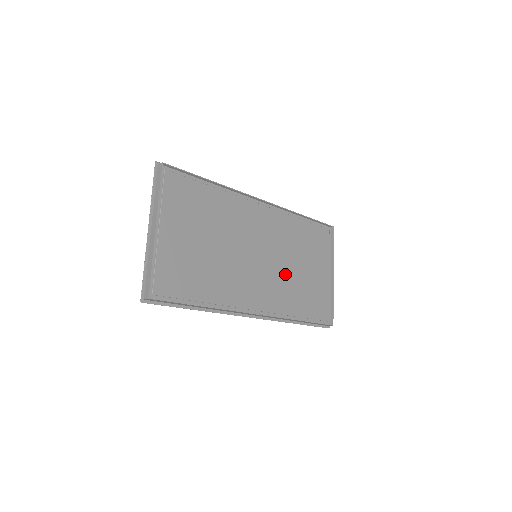
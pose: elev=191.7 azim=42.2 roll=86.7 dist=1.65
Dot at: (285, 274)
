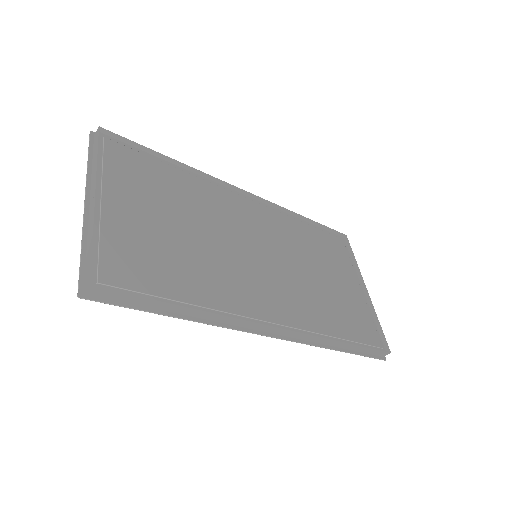
Dot at: (303, 281)
